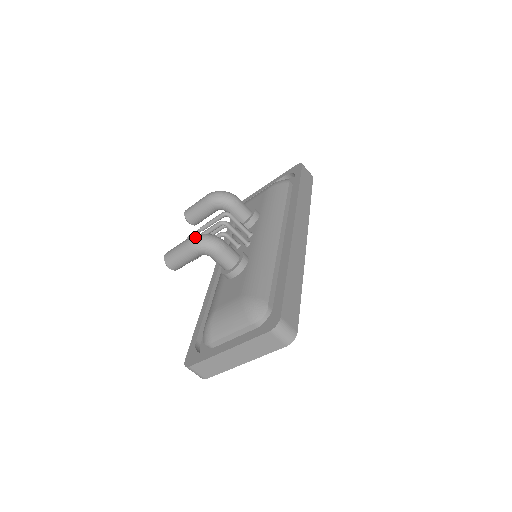
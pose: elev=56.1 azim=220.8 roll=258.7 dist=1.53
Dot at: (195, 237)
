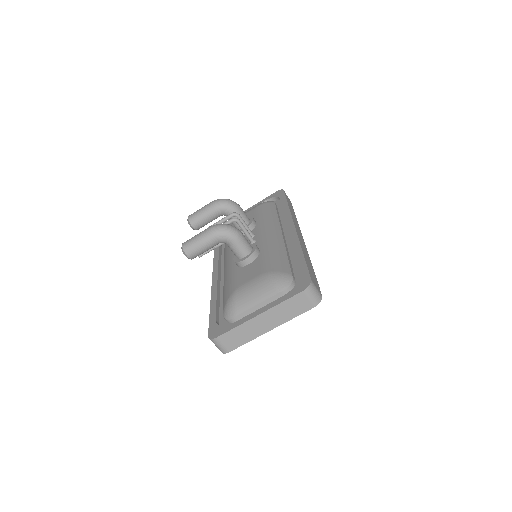
Dot at: (217, 225)
